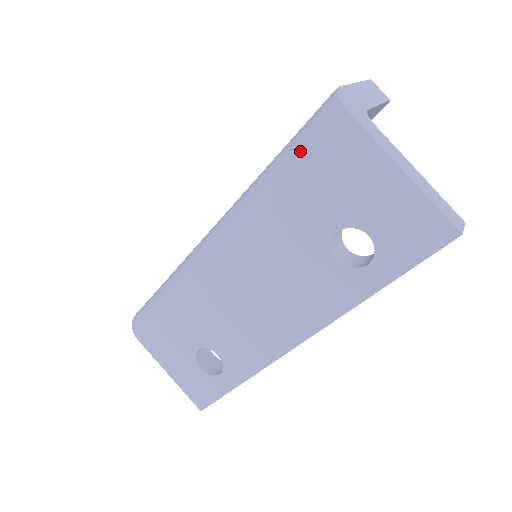
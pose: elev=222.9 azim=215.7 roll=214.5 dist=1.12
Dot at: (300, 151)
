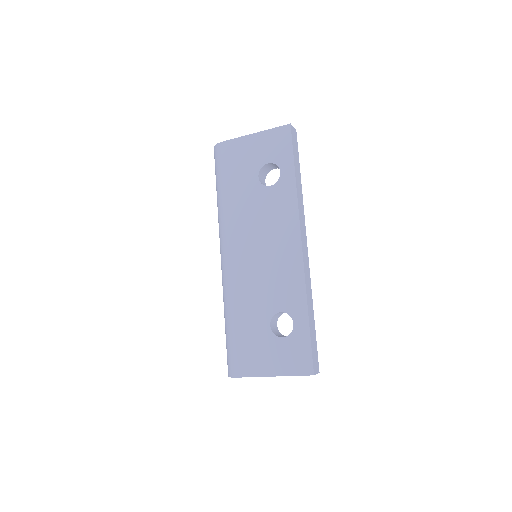
Dot at: (219, 173)
